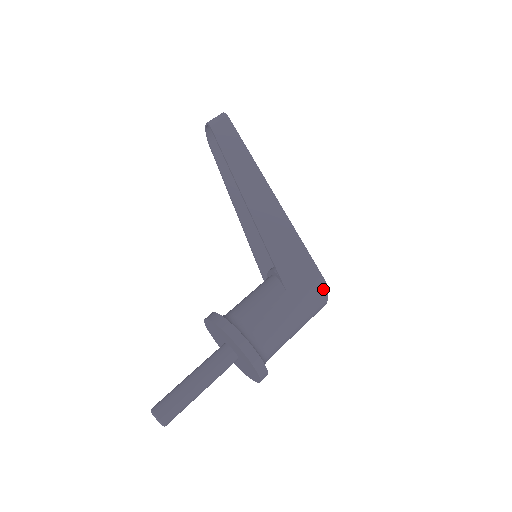
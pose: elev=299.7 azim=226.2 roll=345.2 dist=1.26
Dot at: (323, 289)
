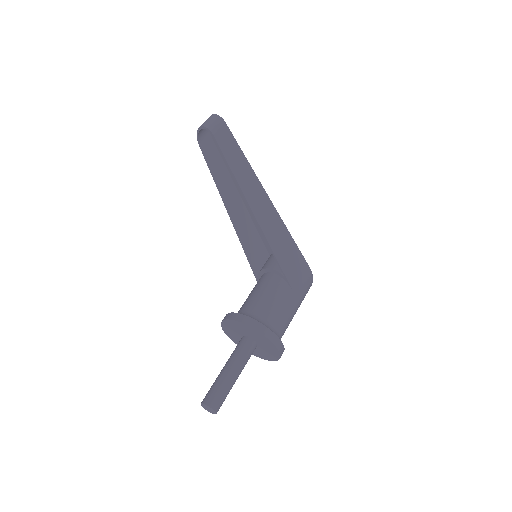
Dot at: (311, 281)
